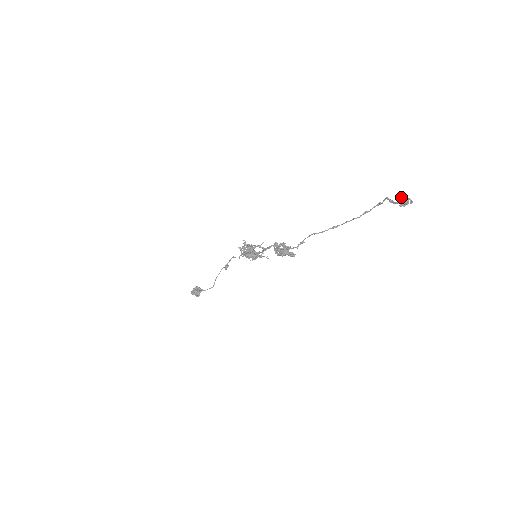
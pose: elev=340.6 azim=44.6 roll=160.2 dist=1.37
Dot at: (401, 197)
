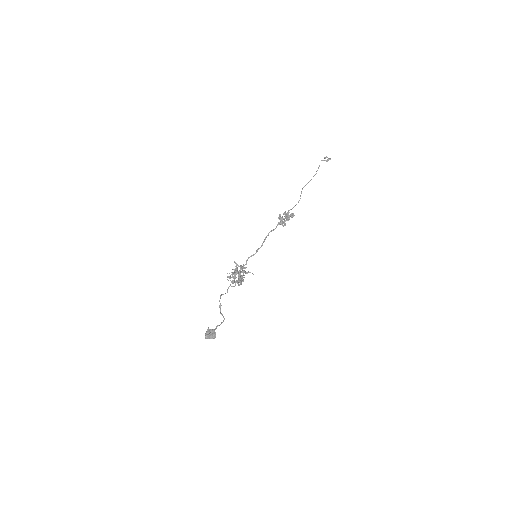
Dot at: (327, 157)
